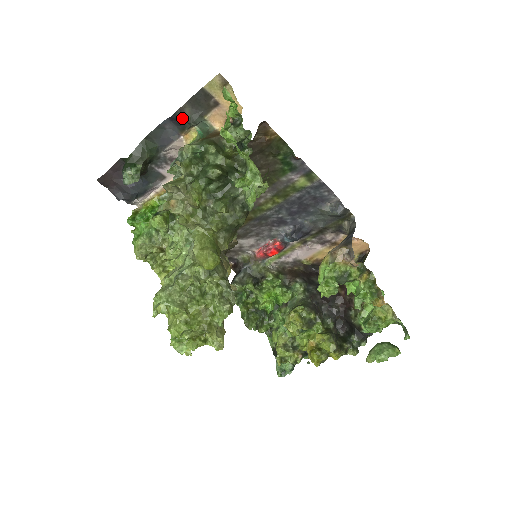
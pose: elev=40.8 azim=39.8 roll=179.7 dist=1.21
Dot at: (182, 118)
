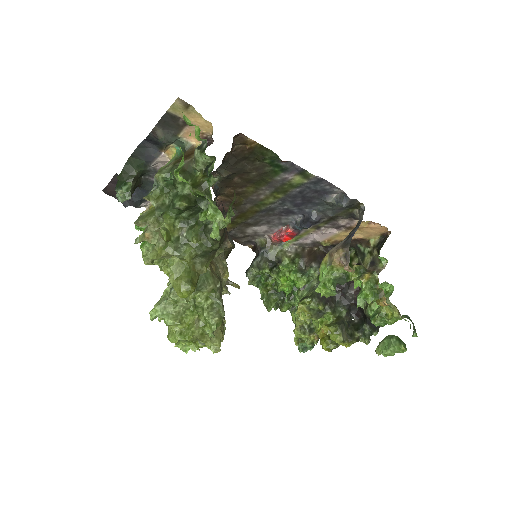
Dot at: (156, 139)
